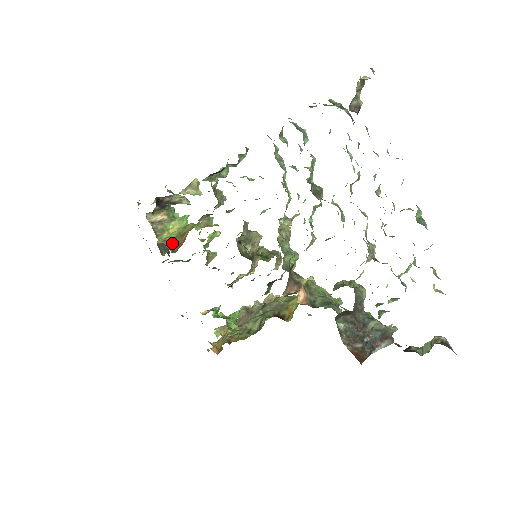
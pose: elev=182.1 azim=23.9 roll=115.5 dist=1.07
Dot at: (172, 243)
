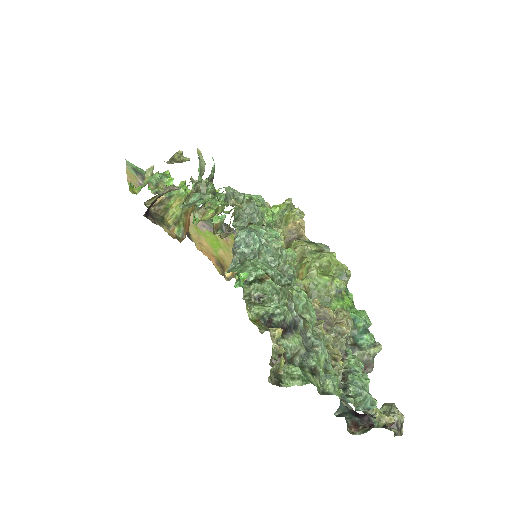
Dot at: (179, 226)
